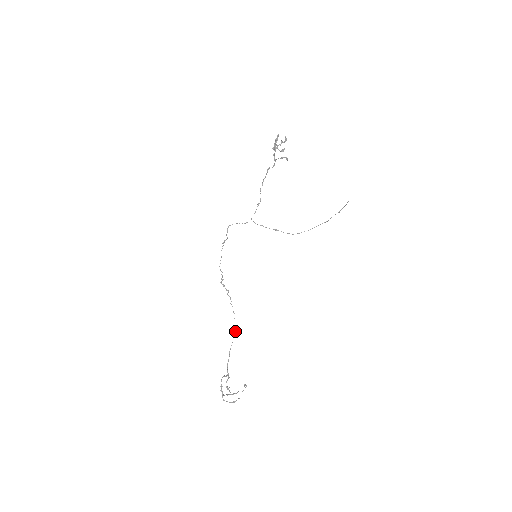
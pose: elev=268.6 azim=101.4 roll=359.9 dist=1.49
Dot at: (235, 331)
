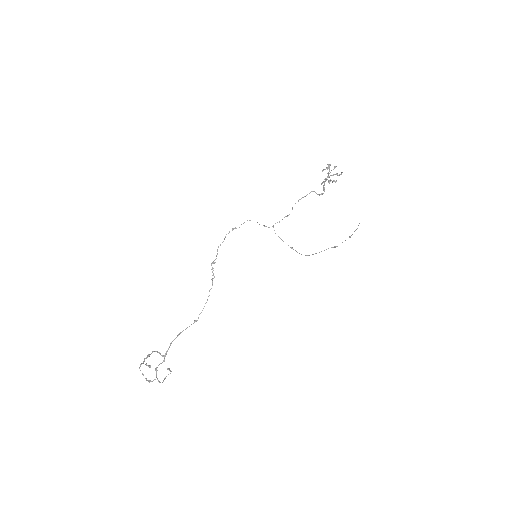
Dot at: (198, 318)
